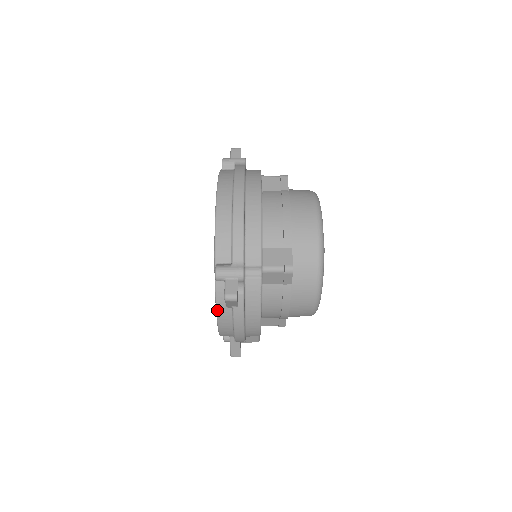
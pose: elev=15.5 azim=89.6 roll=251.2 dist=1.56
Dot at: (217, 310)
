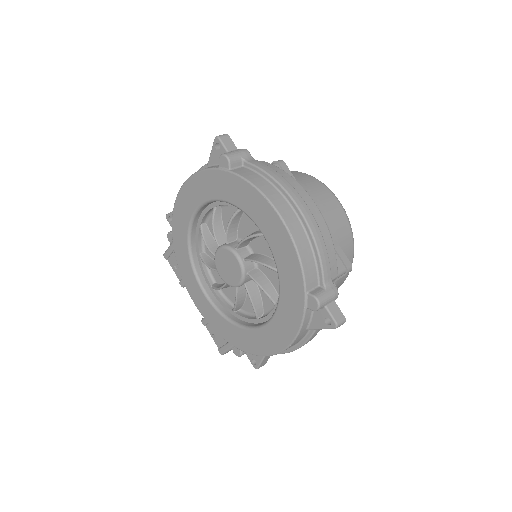
Dot at: (297, 337)
